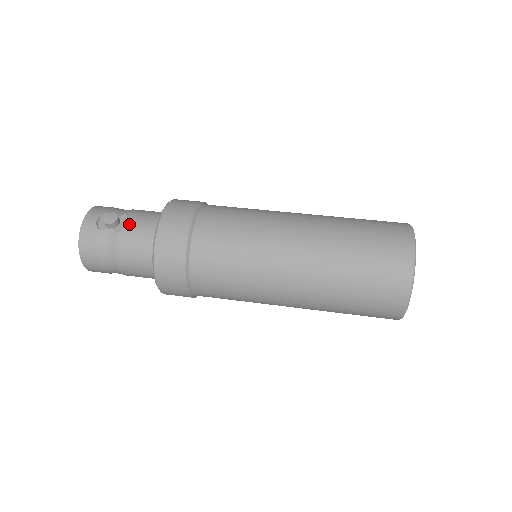
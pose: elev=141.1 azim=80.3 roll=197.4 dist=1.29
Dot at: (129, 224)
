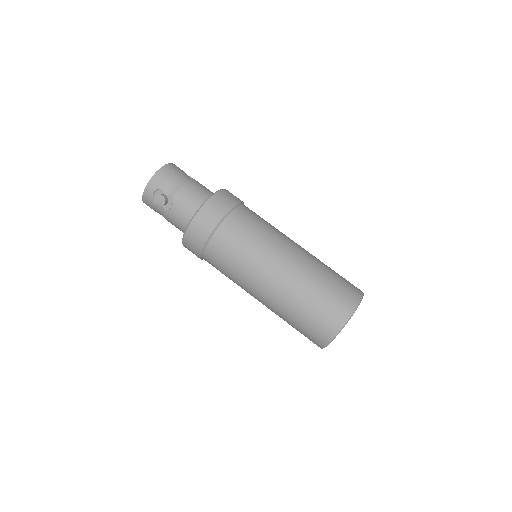
Dot at: (172, 209)
